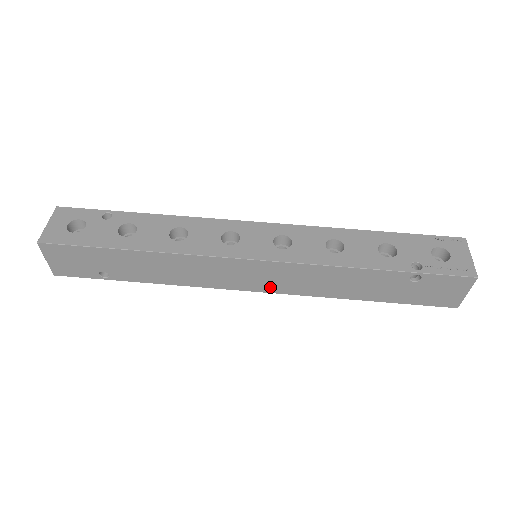
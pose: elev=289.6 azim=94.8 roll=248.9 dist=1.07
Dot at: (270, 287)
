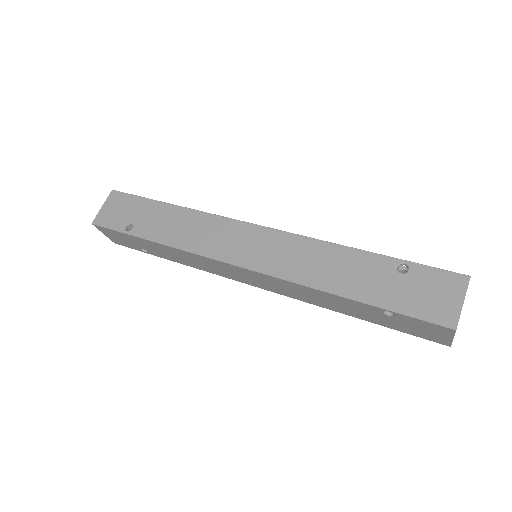
Dot at: (257, 262)
